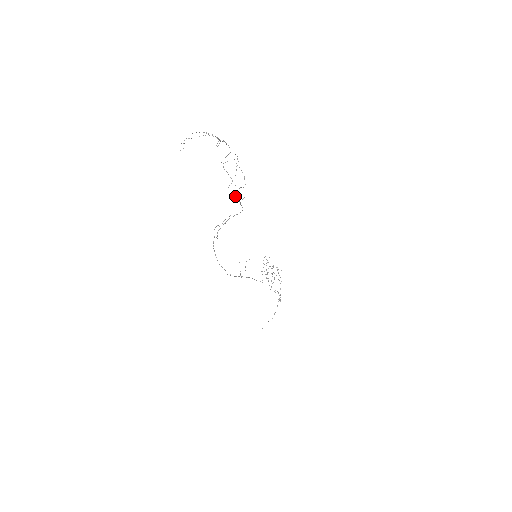
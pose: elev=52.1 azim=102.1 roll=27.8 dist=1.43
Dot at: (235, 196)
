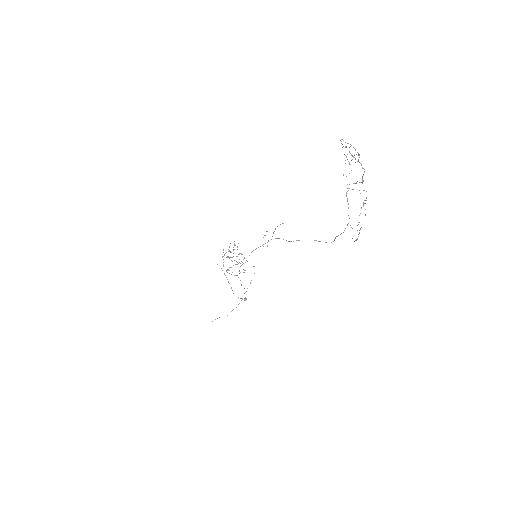
Dot at: (357, 239)
